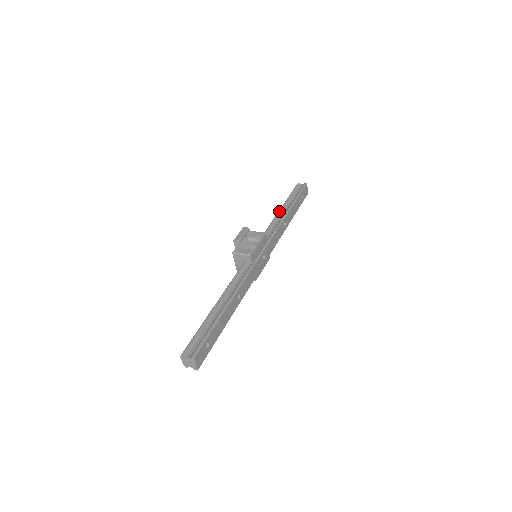
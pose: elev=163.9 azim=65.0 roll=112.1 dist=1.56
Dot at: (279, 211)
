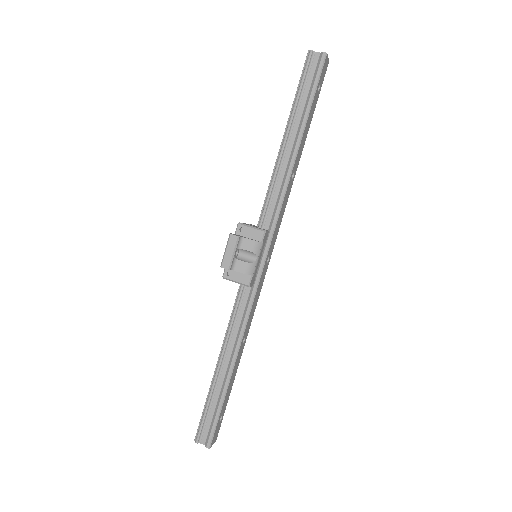
Dot at: (281, 150)
